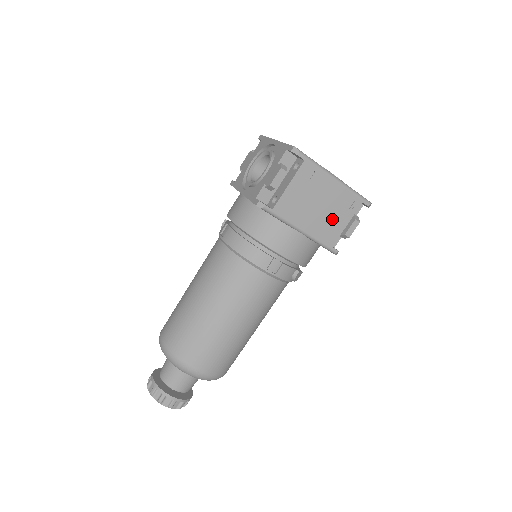
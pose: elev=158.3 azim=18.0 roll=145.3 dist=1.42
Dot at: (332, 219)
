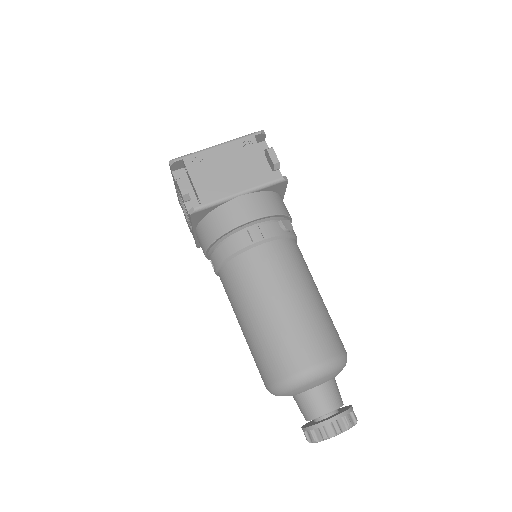
Dot at: (249, 165)
